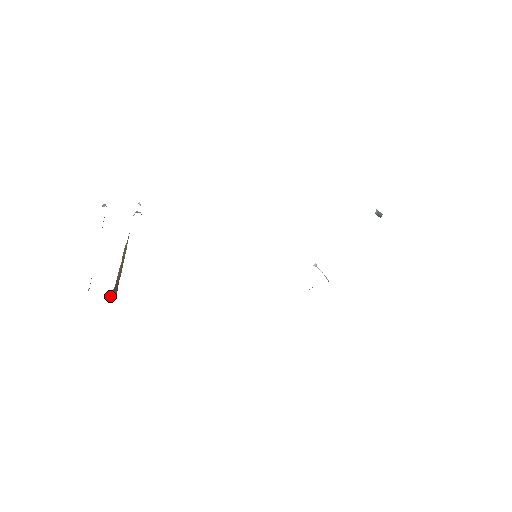
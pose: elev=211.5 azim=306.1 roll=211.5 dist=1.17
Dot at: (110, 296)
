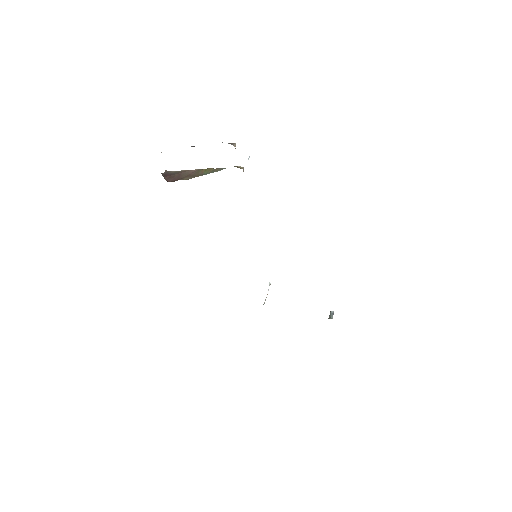
Dot at: (164, 174)
